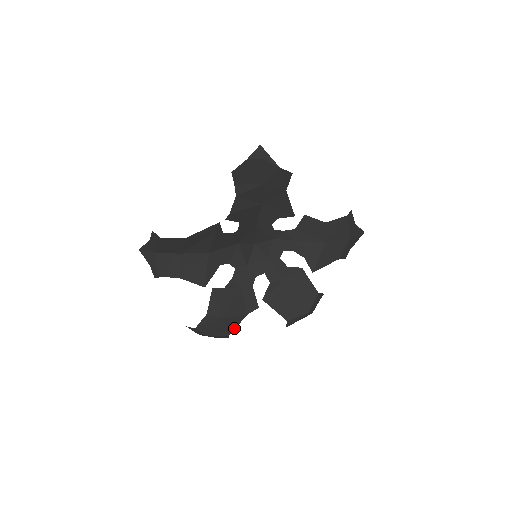
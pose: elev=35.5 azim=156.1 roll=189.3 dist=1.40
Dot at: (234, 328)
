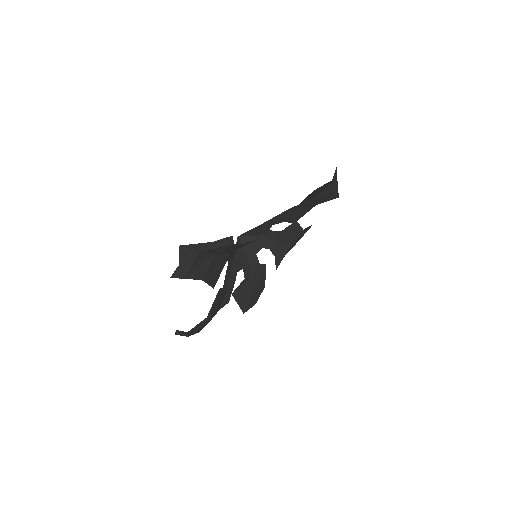
Dot at: occluded
